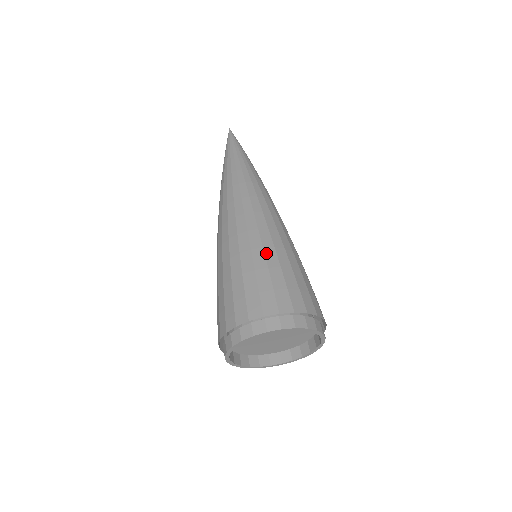
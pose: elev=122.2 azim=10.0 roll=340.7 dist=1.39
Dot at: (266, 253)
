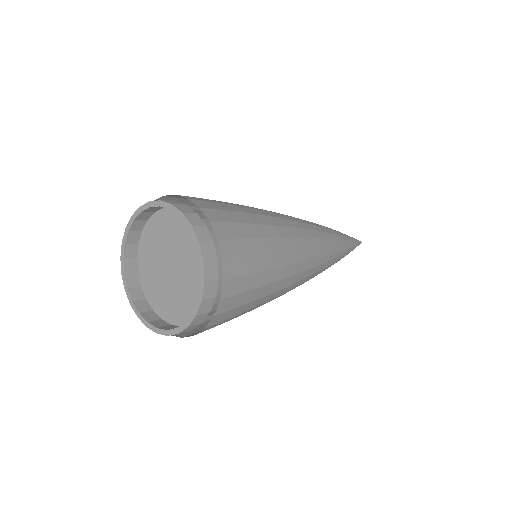
Dot at: occluded
